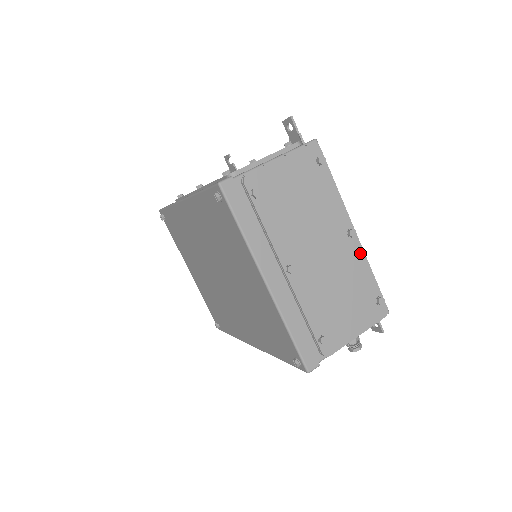
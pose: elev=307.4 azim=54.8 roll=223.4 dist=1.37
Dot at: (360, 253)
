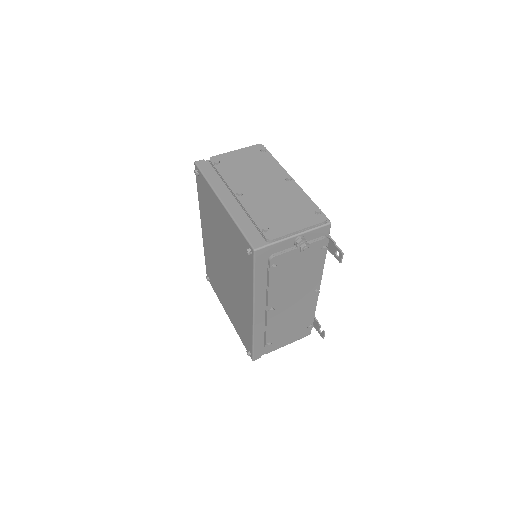
Dot at: (297, 188)
